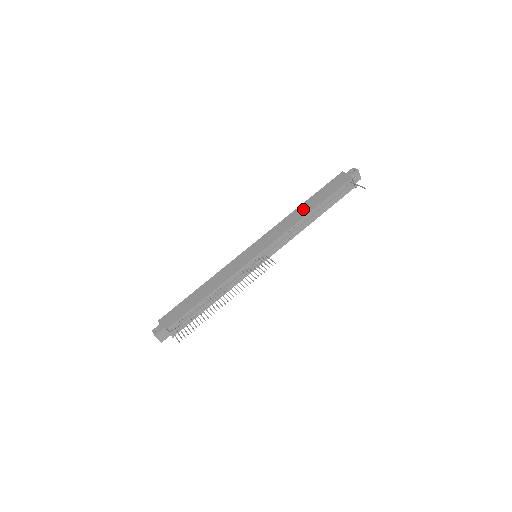
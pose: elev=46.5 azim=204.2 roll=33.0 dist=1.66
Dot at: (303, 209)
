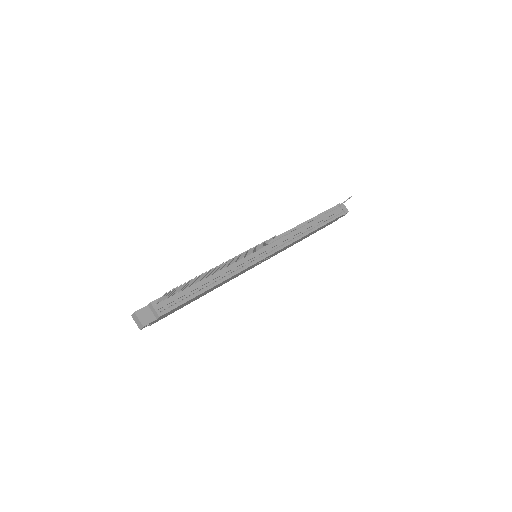
Dot at: occluded
